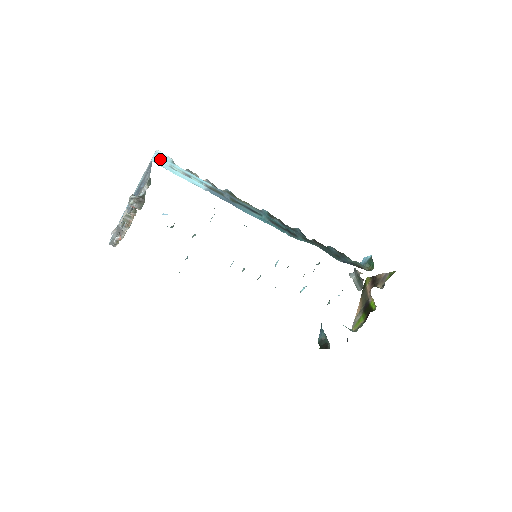
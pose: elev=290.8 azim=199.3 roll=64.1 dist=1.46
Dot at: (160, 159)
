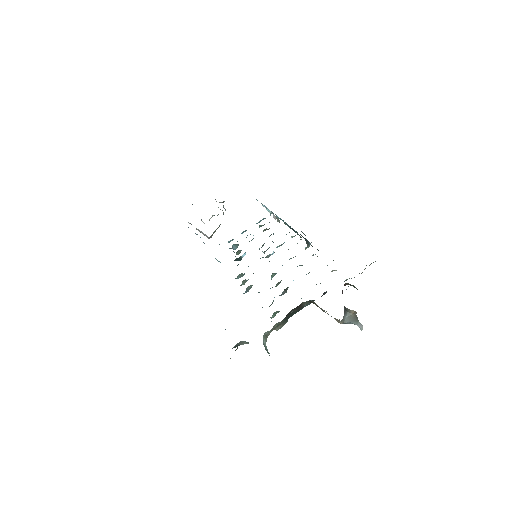
Dot at: (262, 204)
